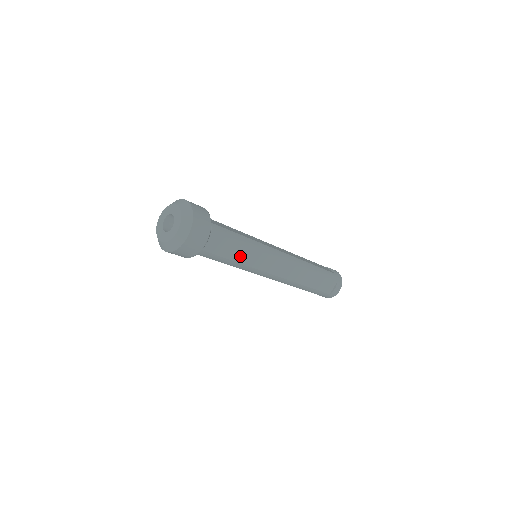
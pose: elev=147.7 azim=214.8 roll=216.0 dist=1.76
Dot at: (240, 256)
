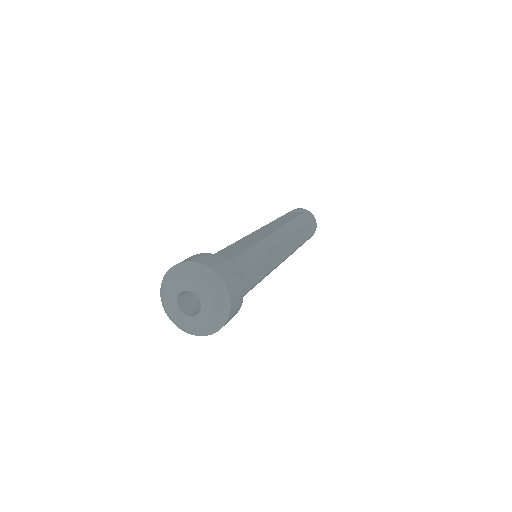
Dot at: (259, 271)
